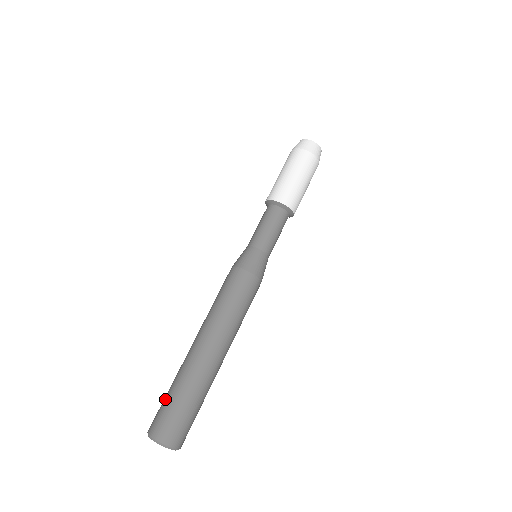
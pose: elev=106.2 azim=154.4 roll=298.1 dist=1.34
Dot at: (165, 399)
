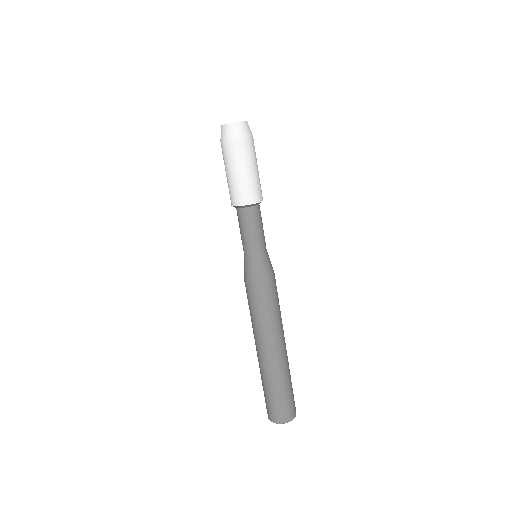
Dot at: (270, 398)
